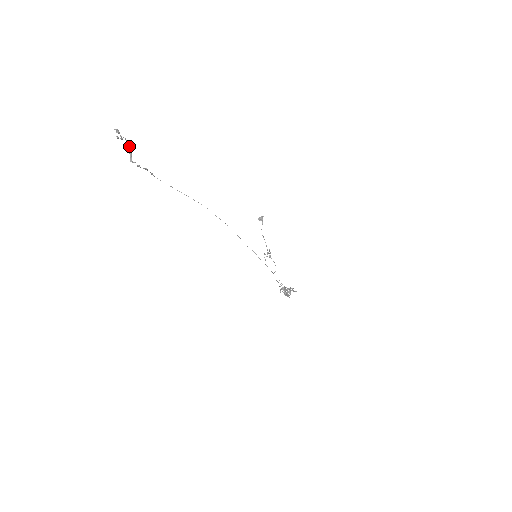
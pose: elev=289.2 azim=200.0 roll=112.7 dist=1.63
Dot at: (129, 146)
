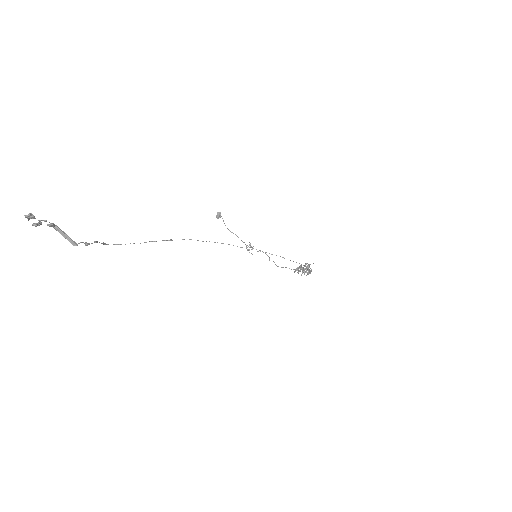
Dot at: (54, 227)
